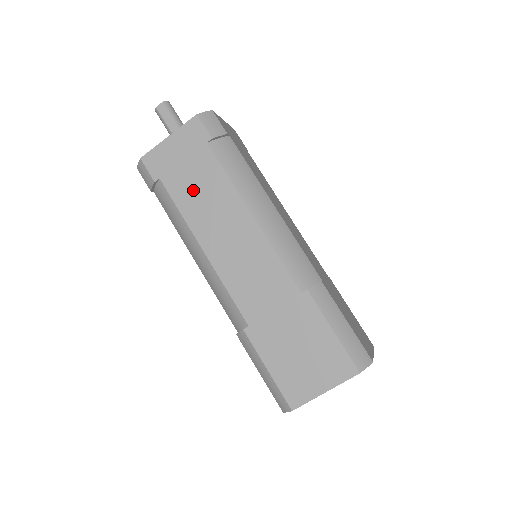
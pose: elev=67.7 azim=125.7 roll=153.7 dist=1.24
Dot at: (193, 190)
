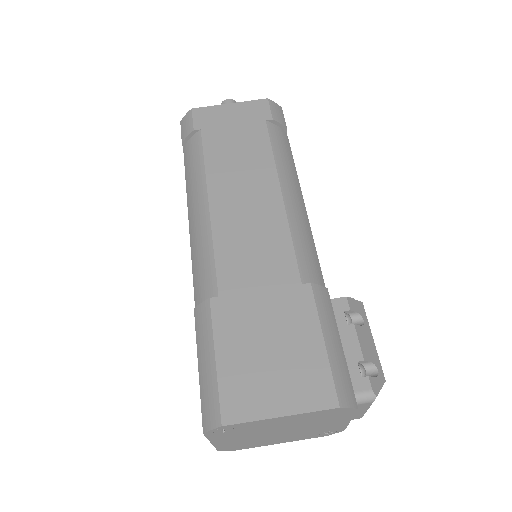
Dot at: occluded
